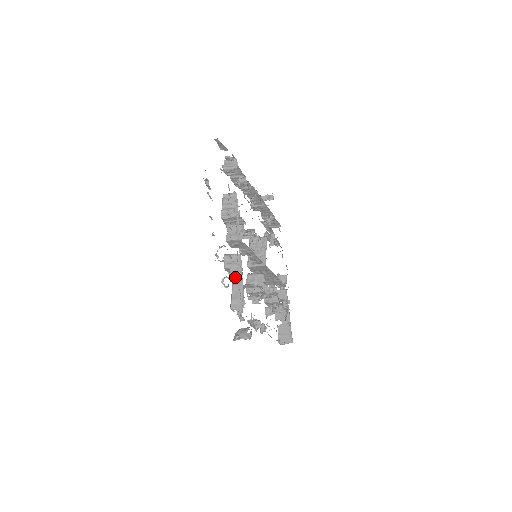
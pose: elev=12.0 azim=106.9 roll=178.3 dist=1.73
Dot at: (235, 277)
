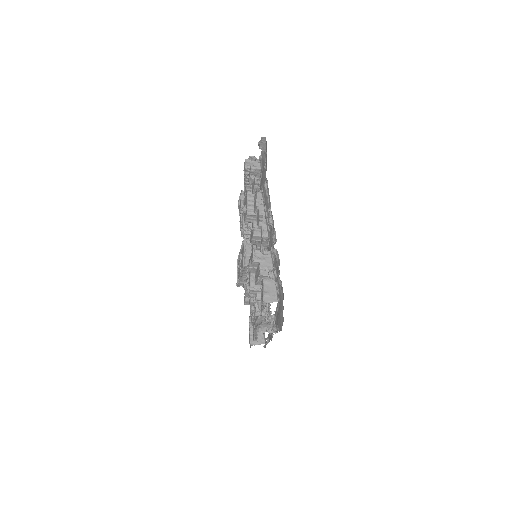
Dot at: (266, 272)
